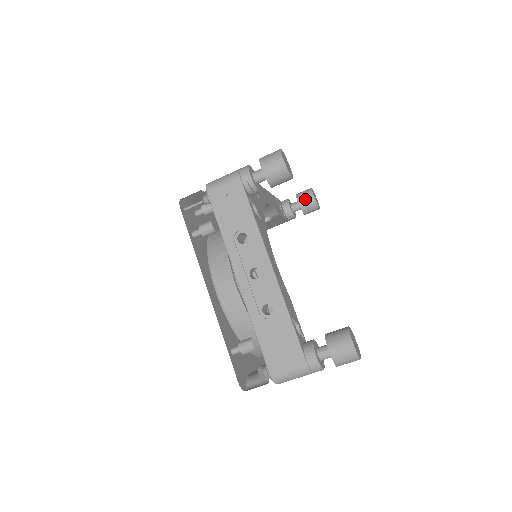
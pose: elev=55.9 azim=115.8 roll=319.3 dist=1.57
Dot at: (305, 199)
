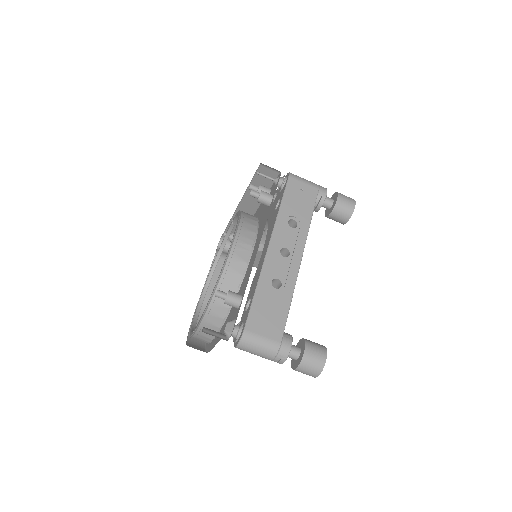
Dot at: occluded
